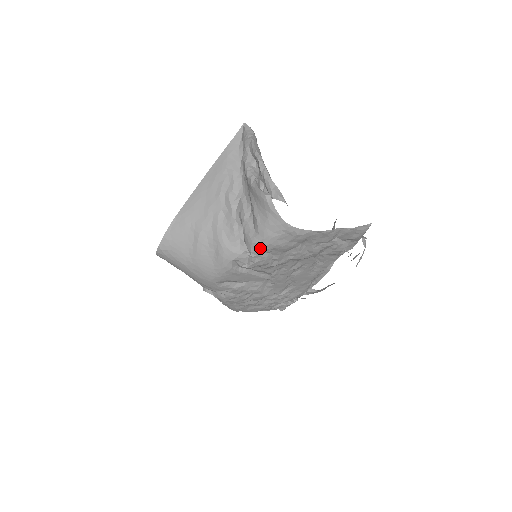
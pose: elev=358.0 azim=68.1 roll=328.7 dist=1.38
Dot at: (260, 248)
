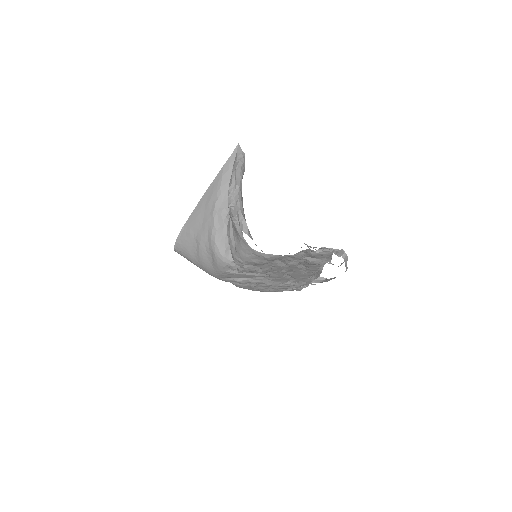
Dot at: (240, 262)
